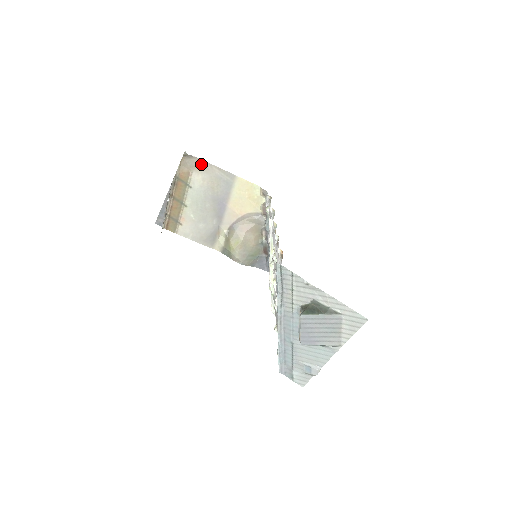
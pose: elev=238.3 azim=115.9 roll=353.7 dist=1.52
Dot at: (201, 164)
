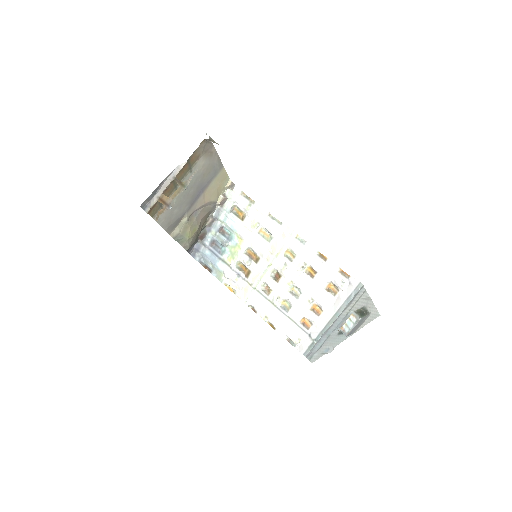
Dot at: (211, 150)
